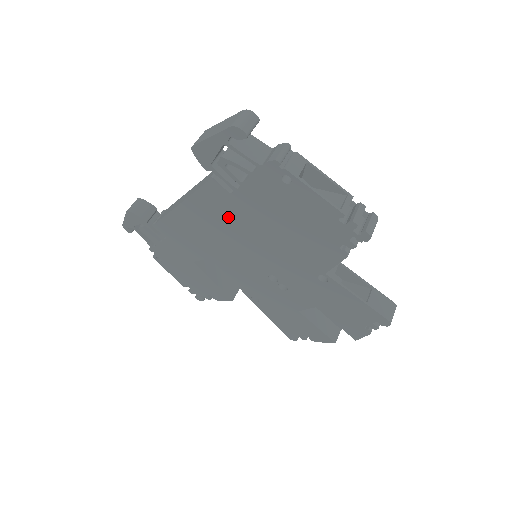
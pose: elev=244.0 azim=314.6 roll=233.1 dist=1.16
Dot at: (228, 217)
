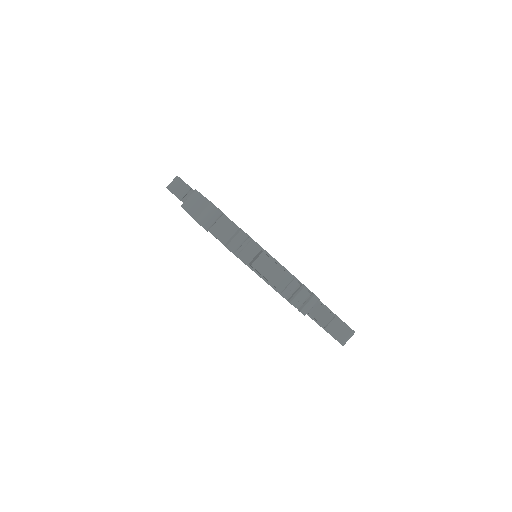
Dot at: occluded
